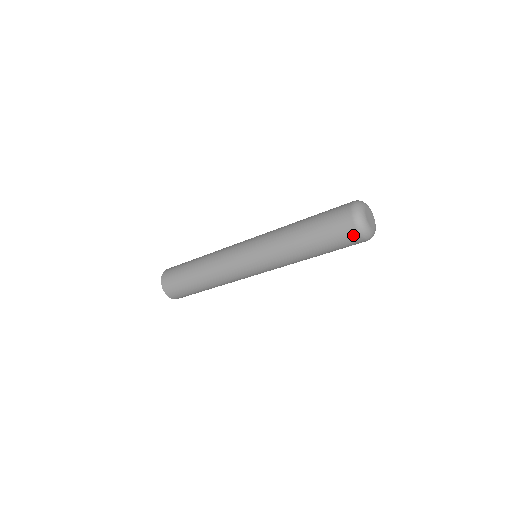
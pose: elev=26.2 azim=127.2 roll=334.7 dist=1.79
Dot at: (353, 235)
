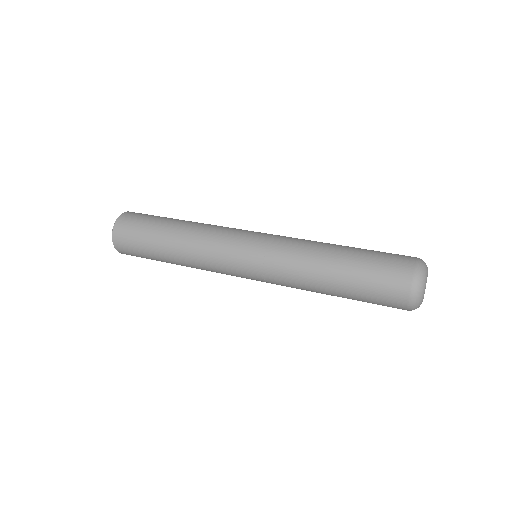
Dot at: (401, 299)
